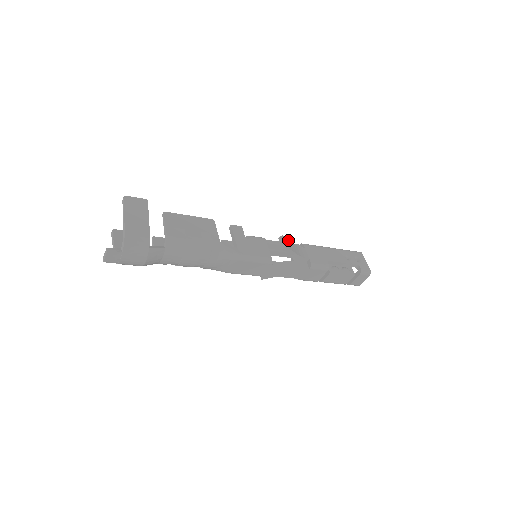
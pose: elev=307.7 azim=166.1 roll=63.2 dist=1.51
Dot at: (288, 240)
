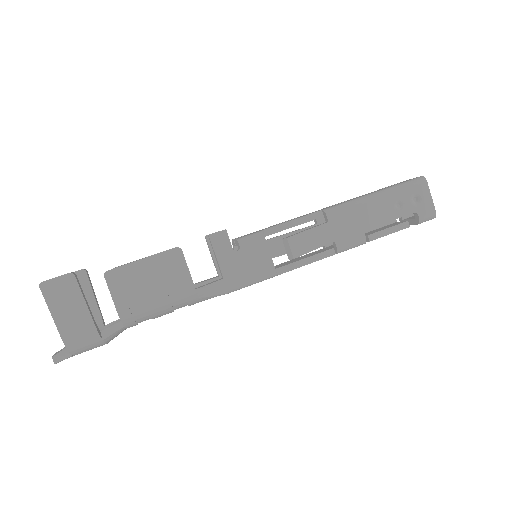
Dot at: (298, 234)
